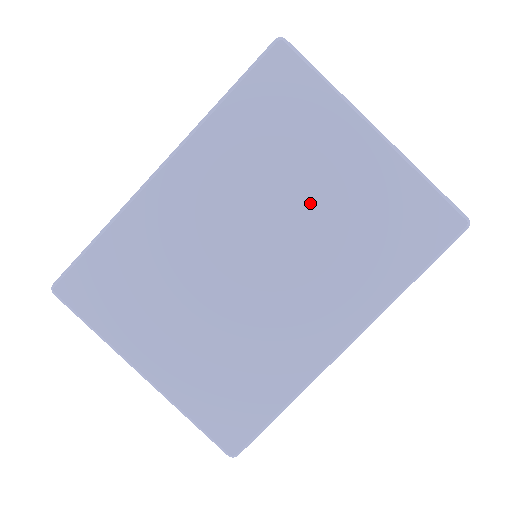
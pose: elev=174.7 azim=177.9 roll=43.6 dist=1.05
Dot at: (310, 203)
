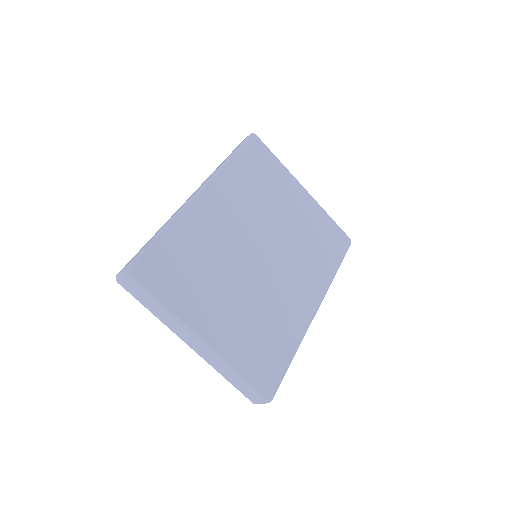
Dot at: (284, 223)
